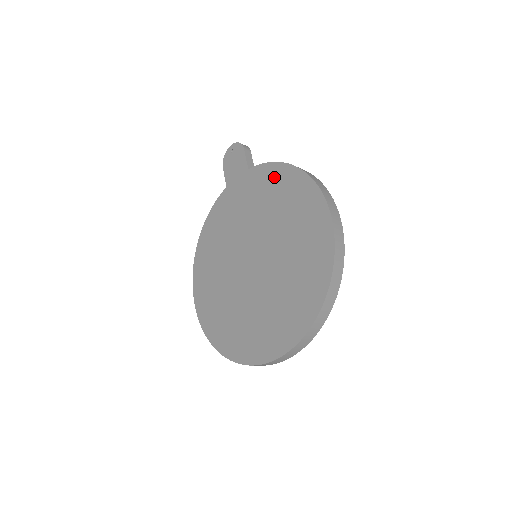
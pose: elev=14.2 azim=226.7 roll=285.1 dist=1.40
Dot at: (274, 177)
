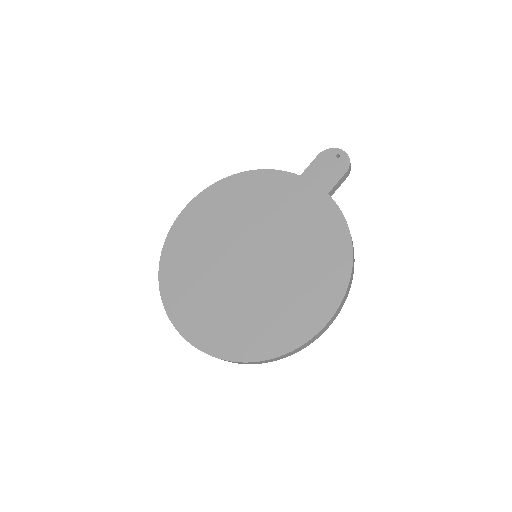
Dot at: (333, 235)
